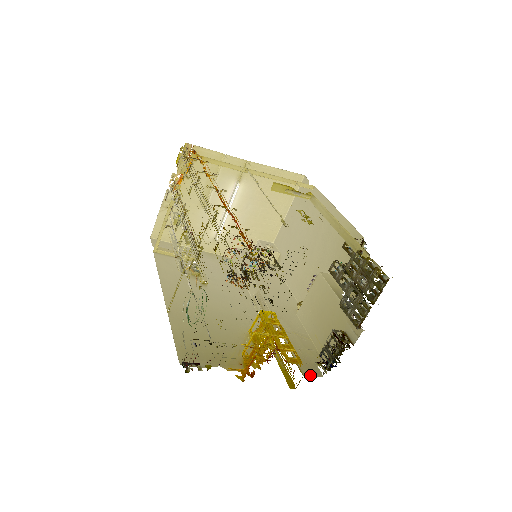
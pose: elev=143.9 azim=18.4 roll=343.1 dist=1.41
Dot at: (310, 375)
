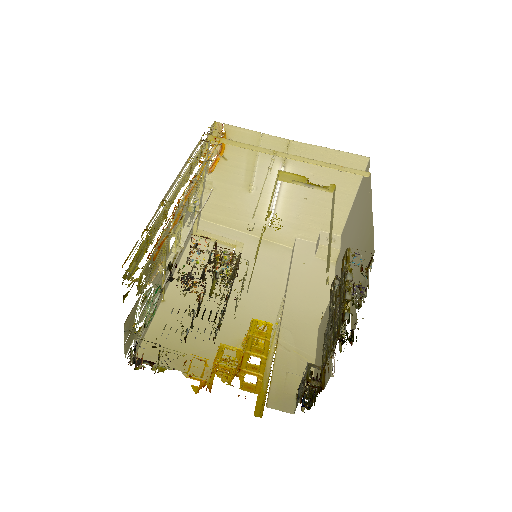
Dot at: (276, 408)
